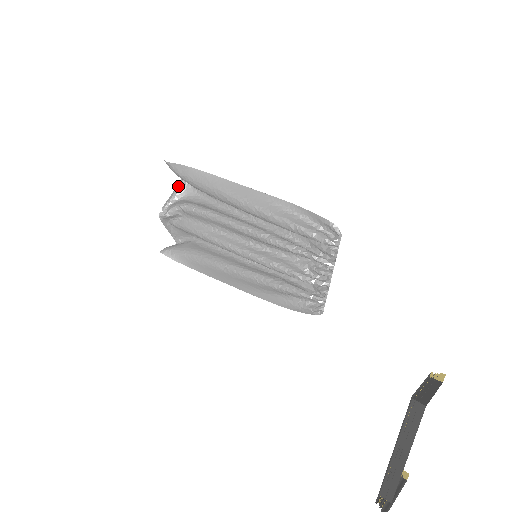
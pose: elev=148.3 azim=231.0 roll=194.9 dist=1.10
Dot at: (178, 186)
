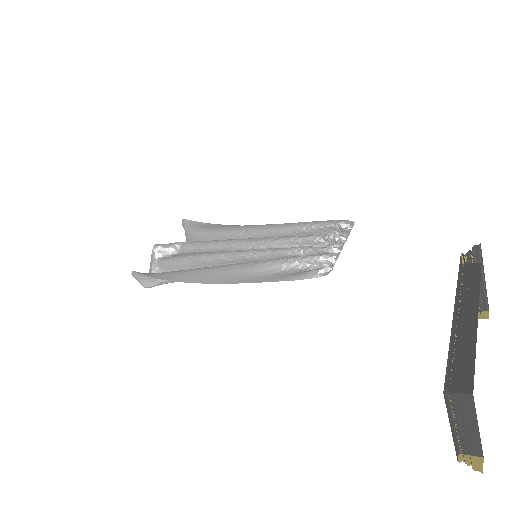
Dot at: occluded
